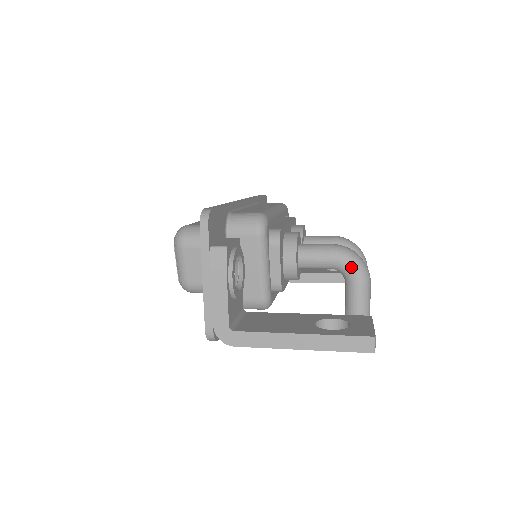
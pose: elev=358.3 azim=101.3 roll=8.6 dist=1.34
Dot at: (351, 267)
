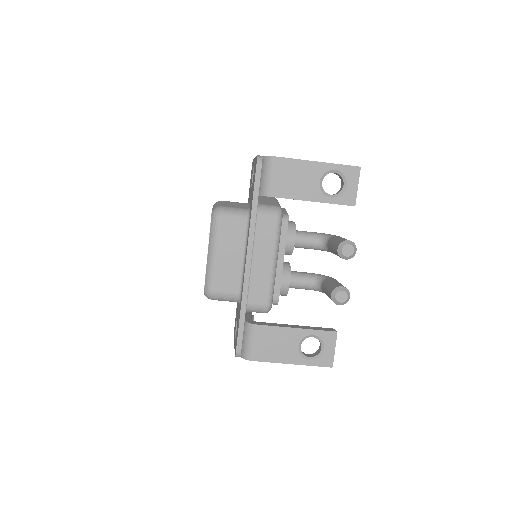
Dot at: (330, 234)
